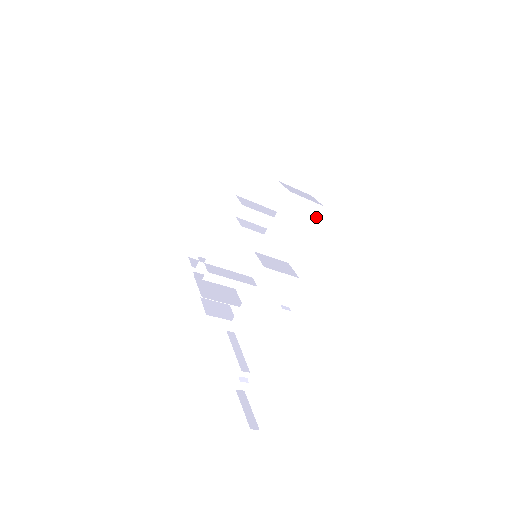
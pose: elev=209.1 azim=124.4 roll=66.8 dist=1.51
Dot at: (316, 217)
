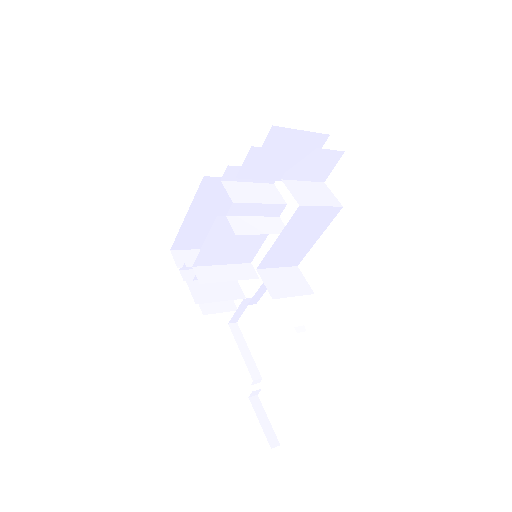
Dot at: occluded
